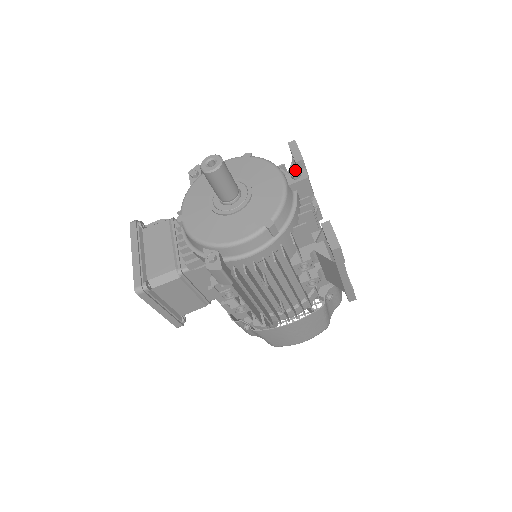
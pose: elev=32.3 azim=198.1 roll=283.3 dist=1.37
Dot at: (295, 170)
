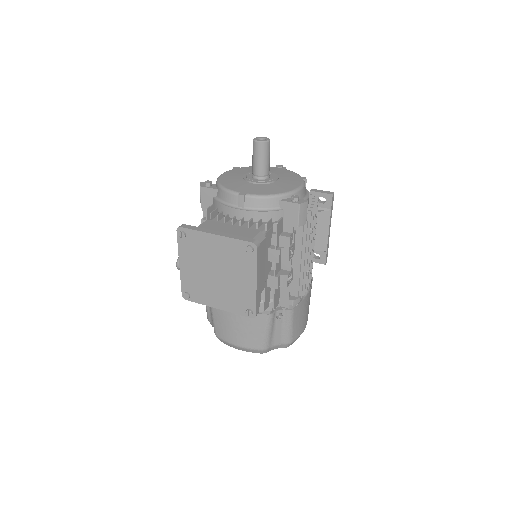
Dot at: (277, 165)
